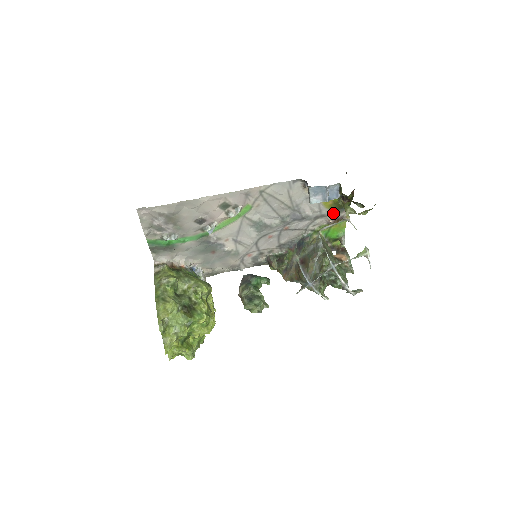
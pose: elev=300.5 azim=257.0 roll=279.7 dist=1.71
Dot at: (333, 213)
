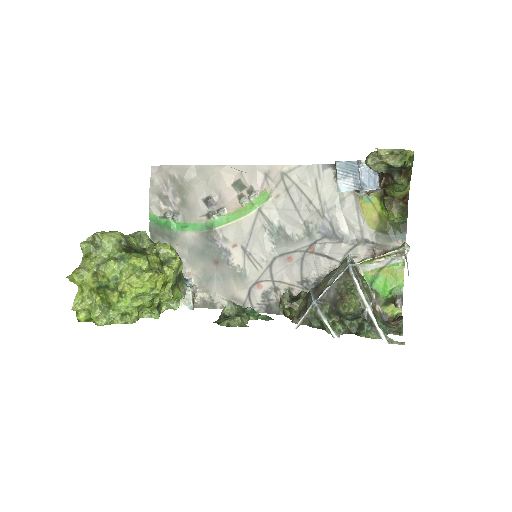
Dot at: (381, 241)
